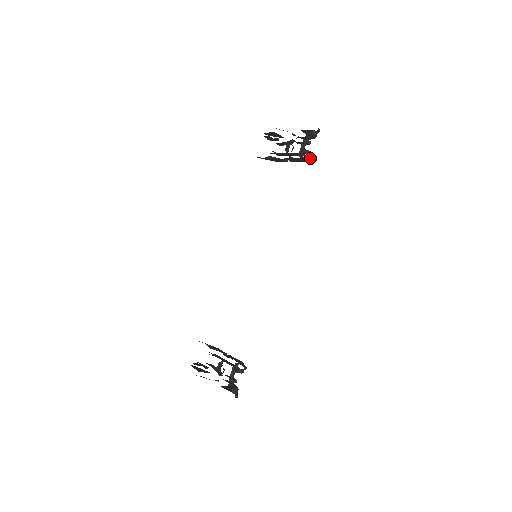
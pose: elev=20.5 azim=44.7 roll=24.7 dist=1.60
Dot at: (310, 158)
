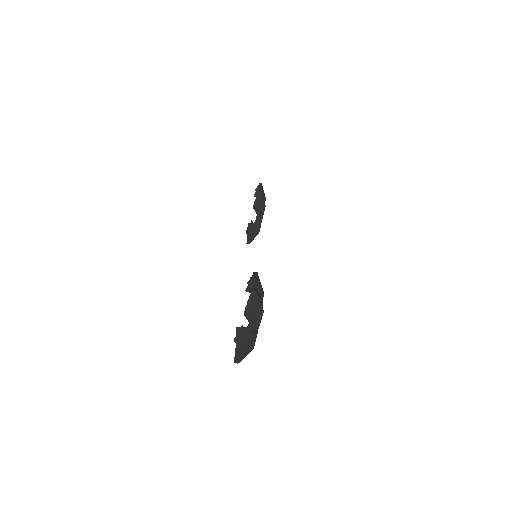
Dot at: (261, 192)
